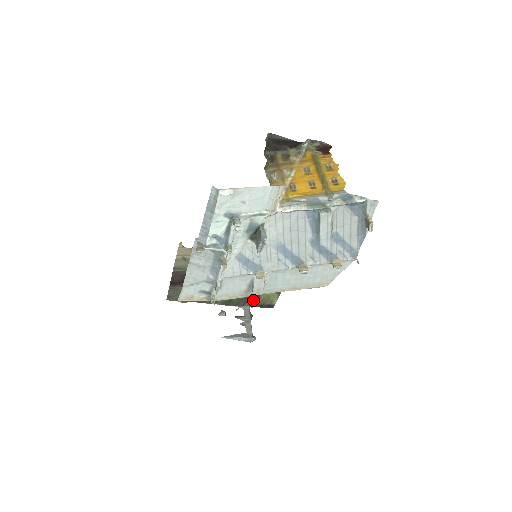
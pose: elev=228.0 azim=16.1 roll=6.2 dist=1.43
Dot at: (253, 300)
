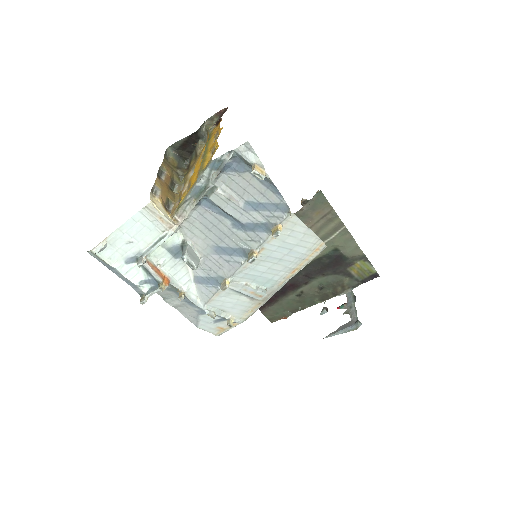
Dot at: (348, 281)
